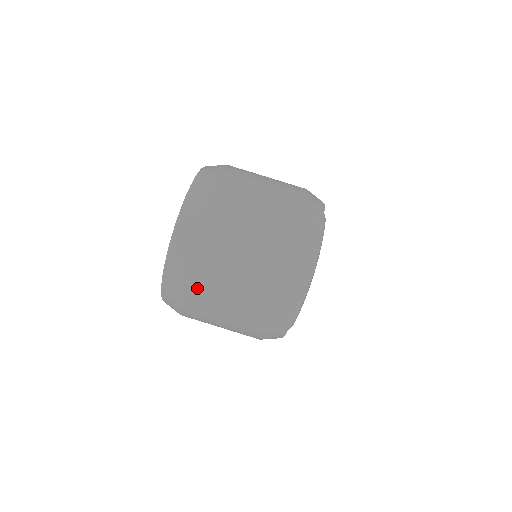
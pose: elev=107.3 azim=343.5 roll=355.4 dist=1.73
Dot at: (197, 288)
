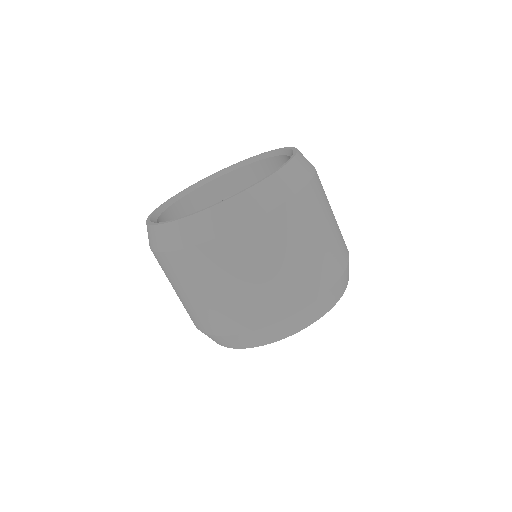
Dot at: (163, 265)
